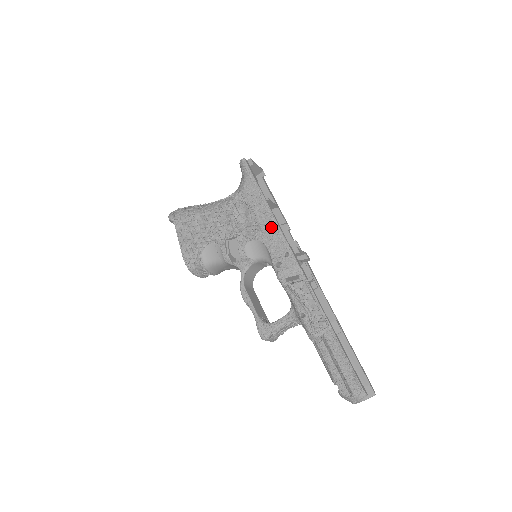
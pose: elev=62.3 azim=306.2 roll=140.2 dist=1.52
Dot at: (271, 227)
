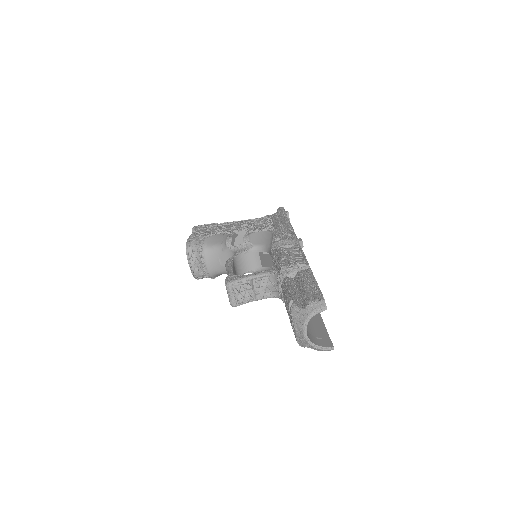
Dot at: (284, 226)
